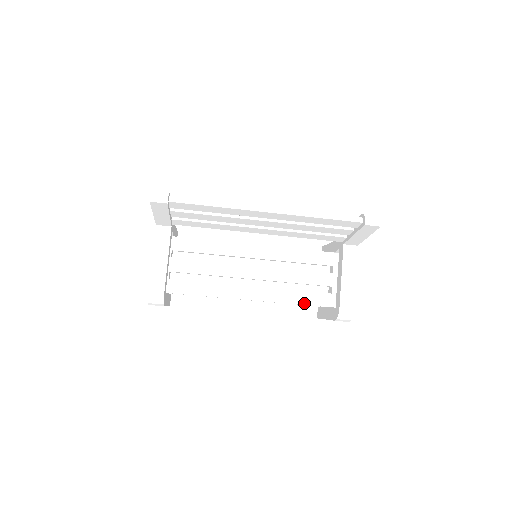
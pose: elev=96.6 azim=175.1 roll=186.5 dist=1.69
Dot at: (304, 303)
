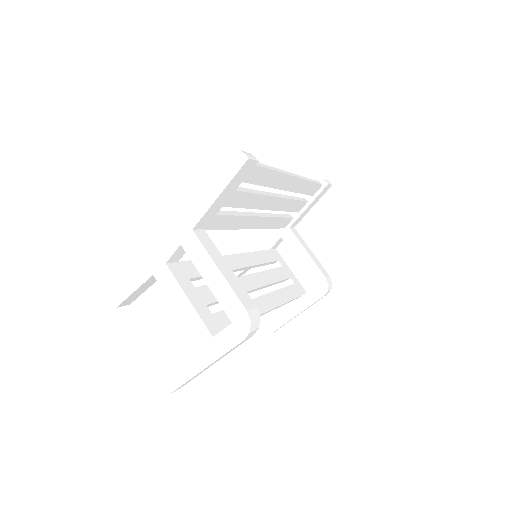
Dot at: (292, 298)
